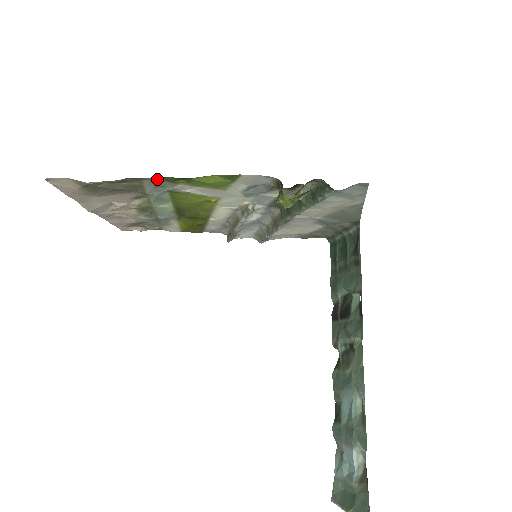
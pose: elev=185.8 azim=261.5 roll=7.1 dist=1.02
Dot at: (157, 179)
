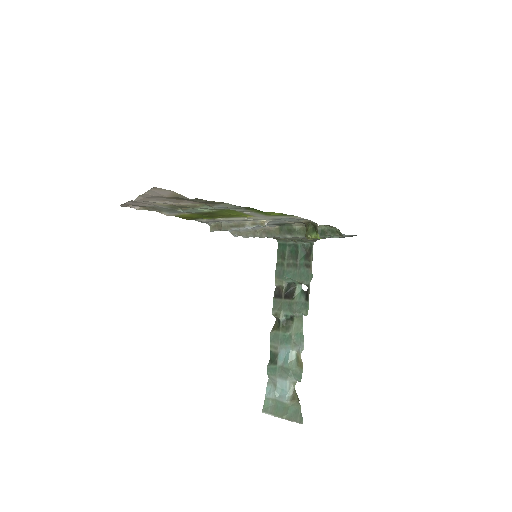
Dot at: occluded
